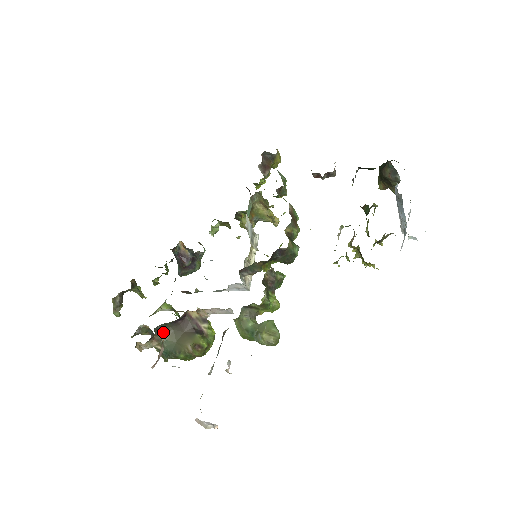
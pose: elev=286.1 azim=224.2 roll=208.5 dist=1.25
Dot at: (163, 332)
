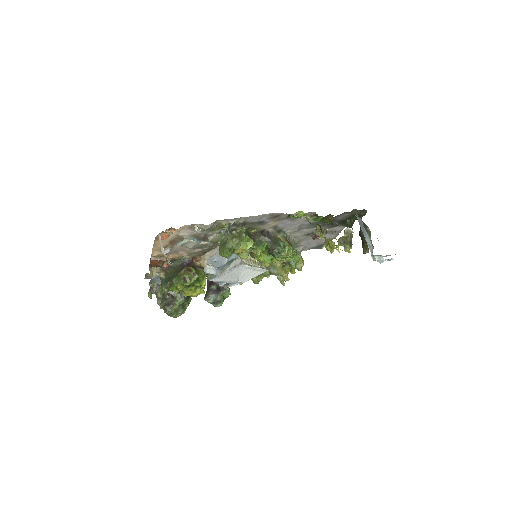
Dot at: (172, 270)
